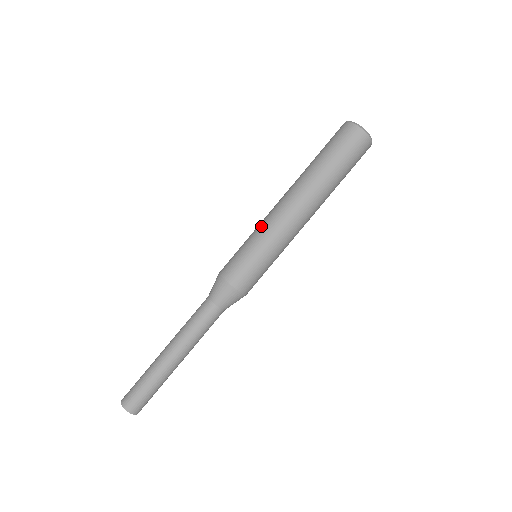
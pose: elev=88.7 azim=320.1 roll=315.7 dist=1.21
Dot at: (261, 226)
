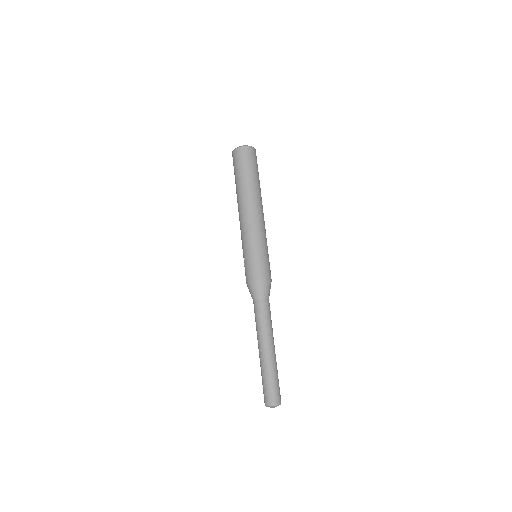
Dot at: (254, 235)
